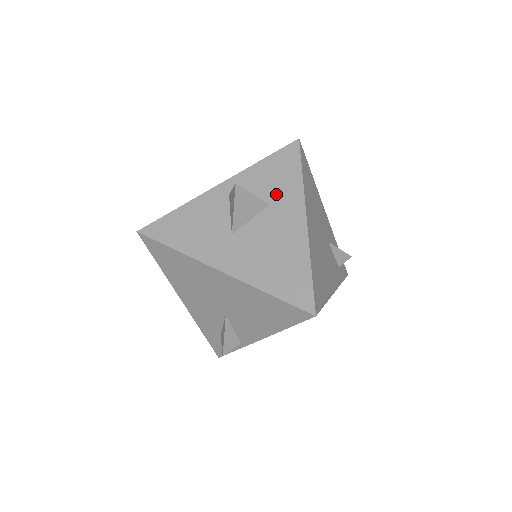
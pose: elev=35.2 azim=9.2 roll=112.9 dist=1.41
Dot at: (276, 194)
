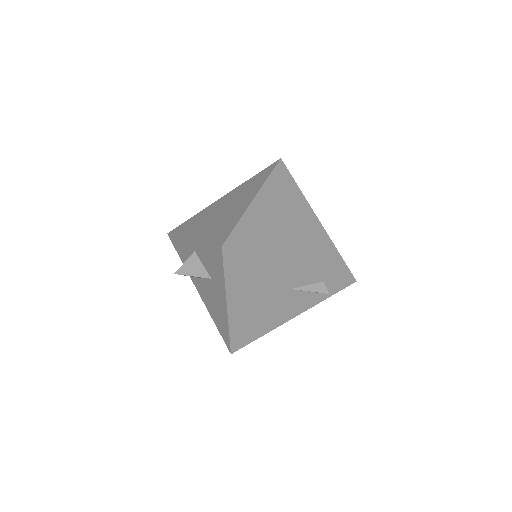
Dot at: (213, 275)
